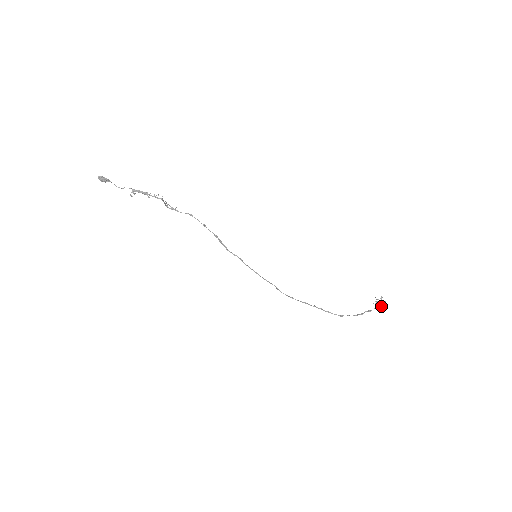
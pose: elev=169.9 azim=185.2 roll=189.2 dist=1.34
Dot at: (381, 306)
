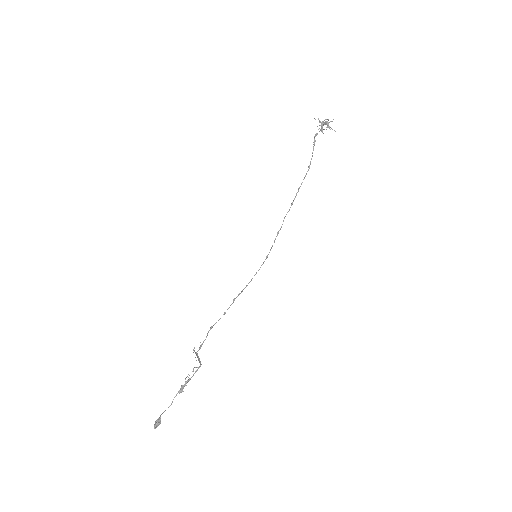
Dot at: occluded
